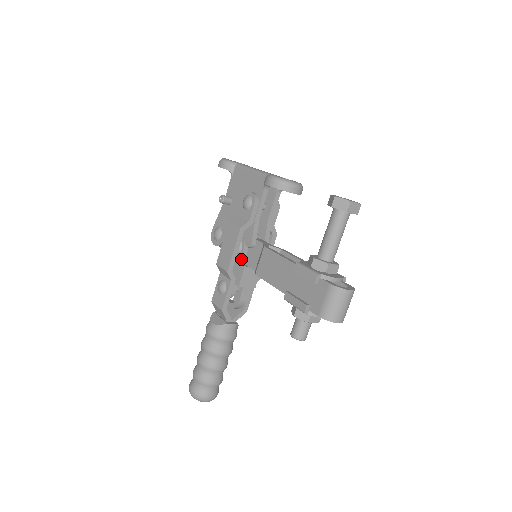
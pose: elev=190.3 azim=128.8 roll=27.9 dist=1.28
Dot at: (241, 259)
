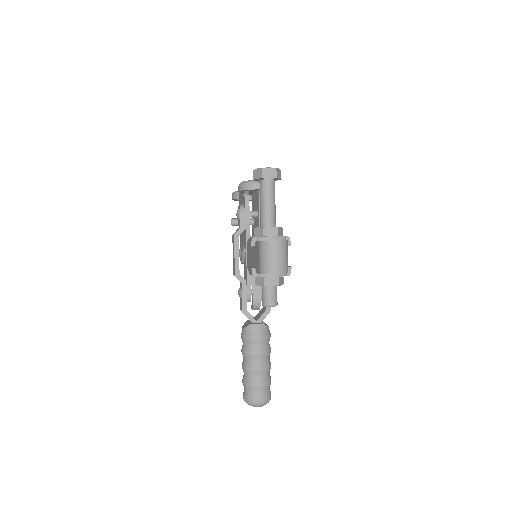
Dot at: (246, 263)
